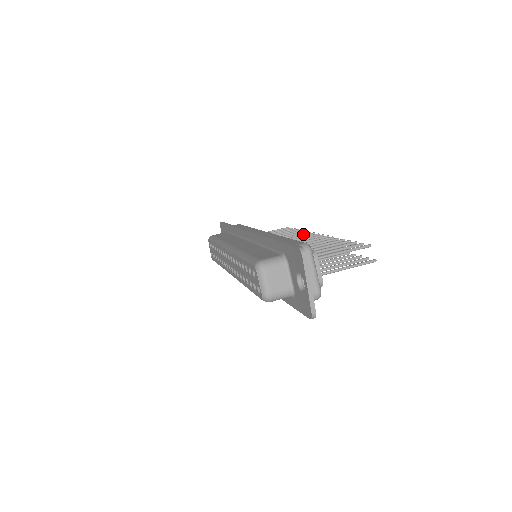
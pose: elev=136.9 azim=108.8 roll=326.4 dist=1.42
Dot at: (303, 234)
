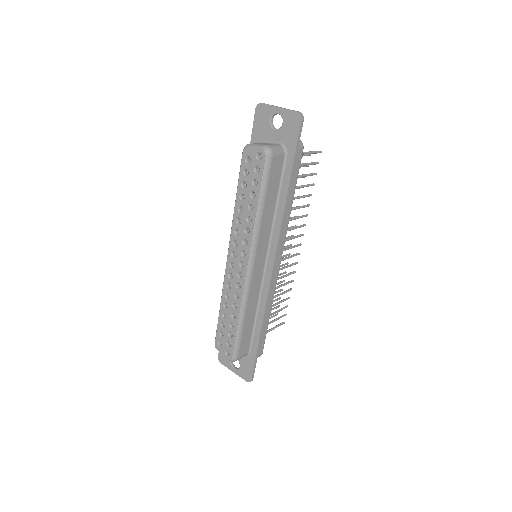
Dot at: (283, 264)
